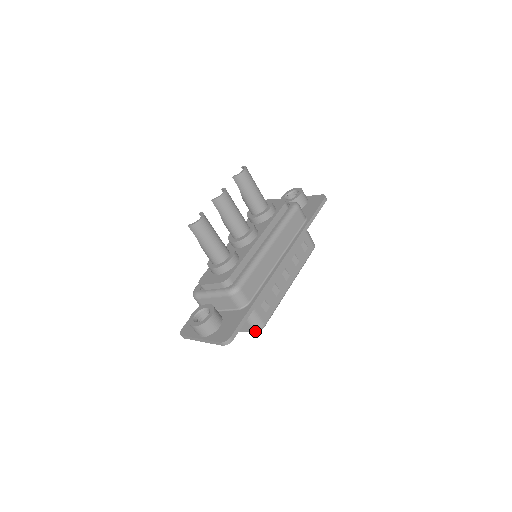
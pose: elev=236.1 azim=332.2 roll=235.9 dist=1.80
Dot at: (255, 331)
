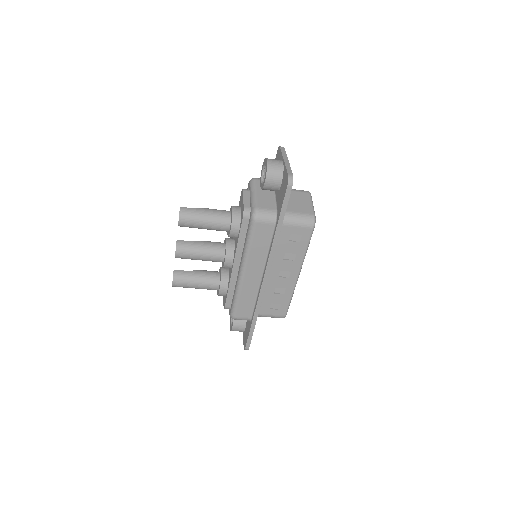
Dot at: occluded
